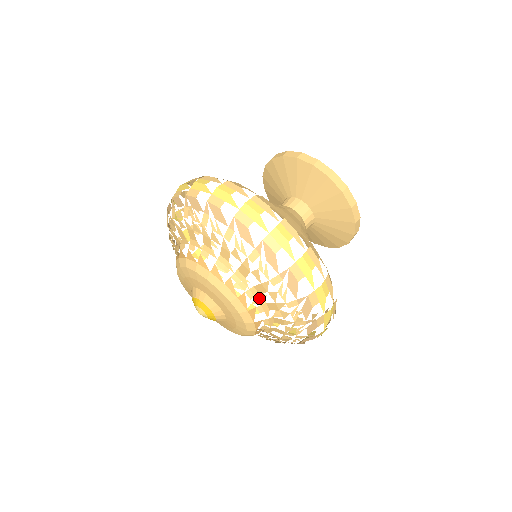
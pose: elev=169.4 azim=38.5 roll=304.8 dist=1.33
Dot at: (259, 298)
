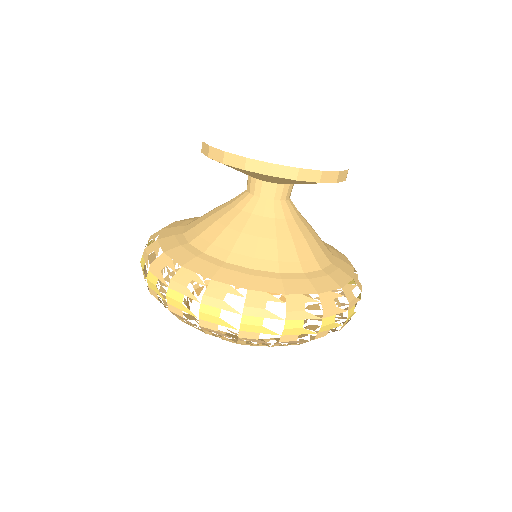
Dot at: occluded
